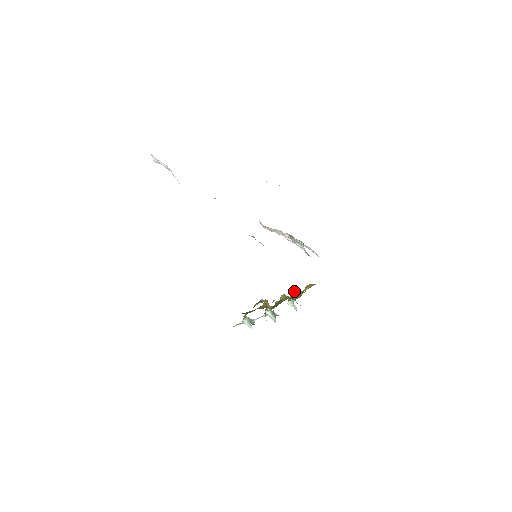
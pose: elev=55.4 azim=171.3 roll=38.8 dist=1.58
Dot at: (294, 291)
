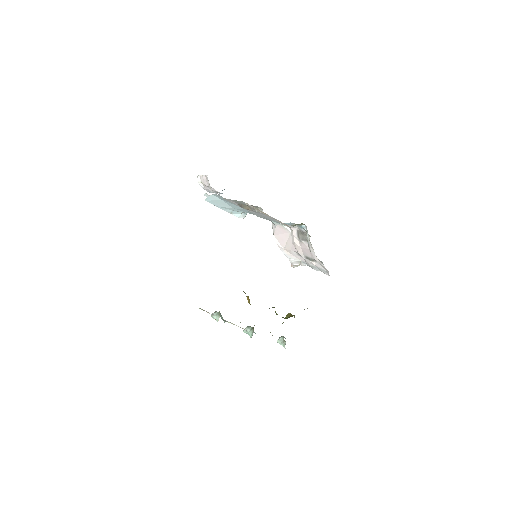
Dot at: (288, 314)
